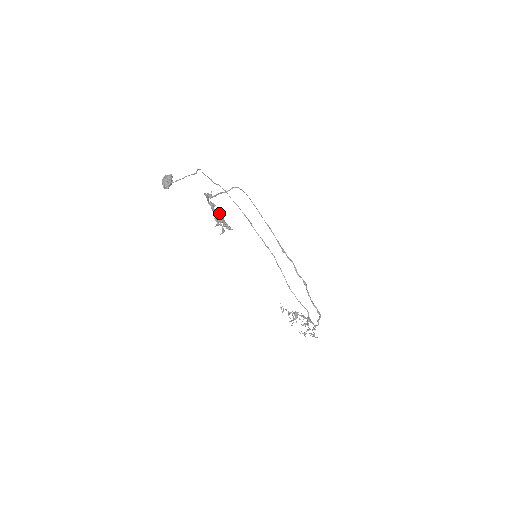
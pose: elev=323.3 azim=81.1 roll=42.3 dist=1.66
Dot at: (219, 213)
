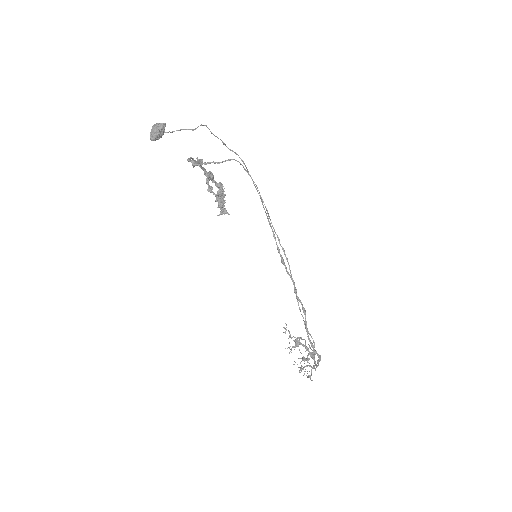
Dot at: (221, 189)
